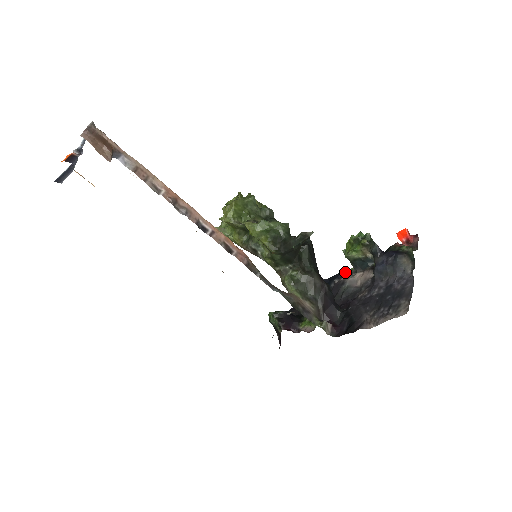
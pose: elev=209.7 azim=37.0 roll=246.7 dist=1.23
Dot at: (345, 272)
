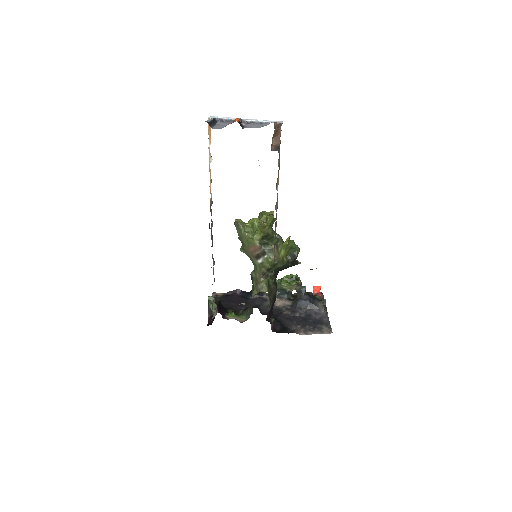
Dot at: (264, 293)
